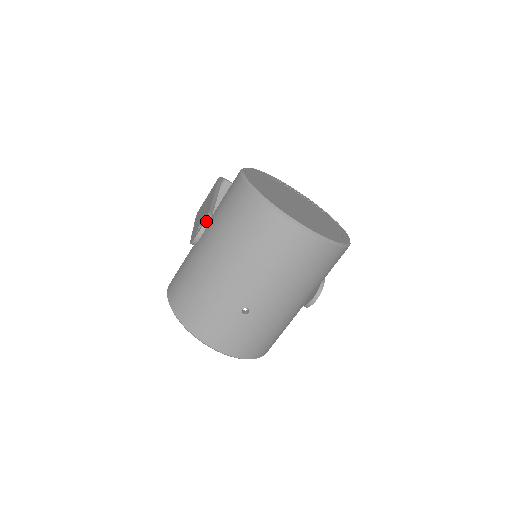
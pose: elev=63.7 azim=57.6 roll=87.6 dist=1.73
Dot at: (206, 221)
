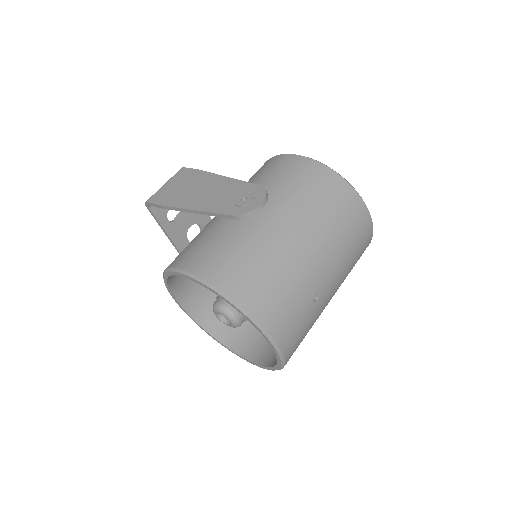
Dot at: occluded
